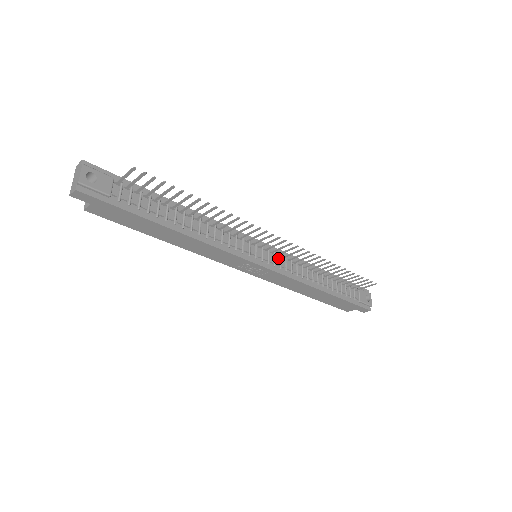
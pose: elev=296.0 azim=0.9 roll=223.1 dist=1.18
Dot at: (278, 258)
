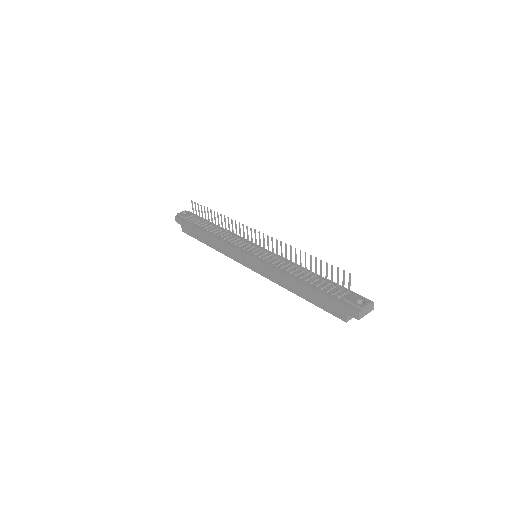
Dot at: (268, 256)
